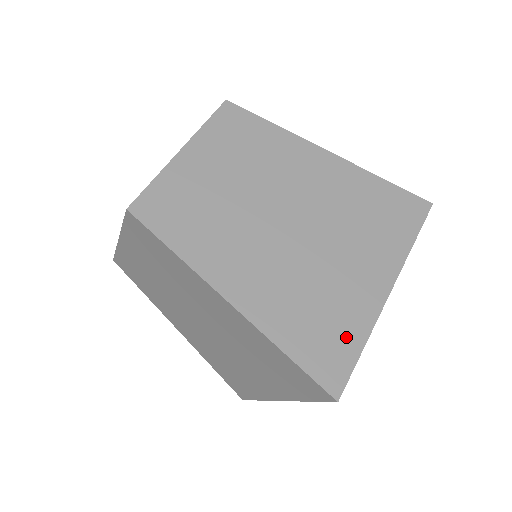
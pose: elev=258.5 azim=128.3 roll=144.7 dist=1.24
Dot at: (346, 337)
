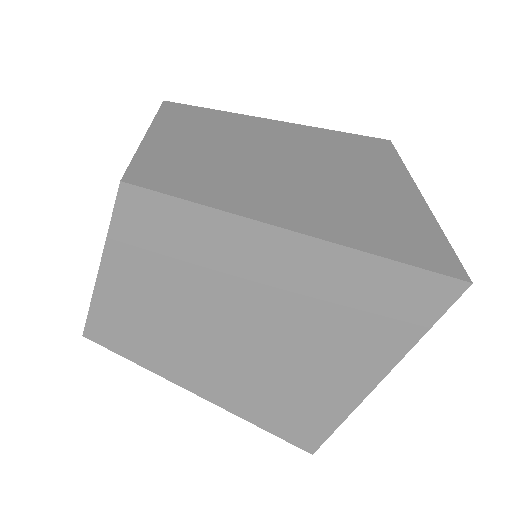
Dot at: (320, 419)
